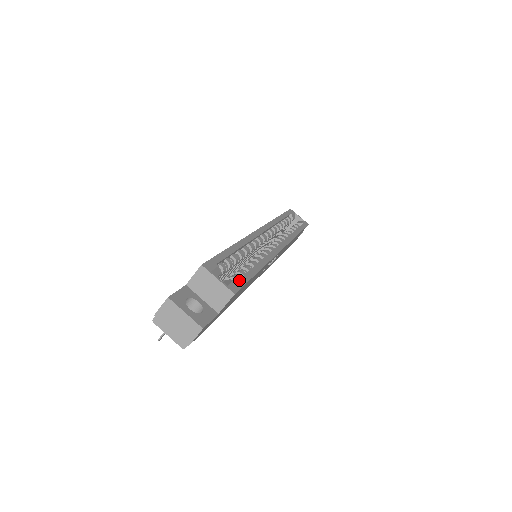
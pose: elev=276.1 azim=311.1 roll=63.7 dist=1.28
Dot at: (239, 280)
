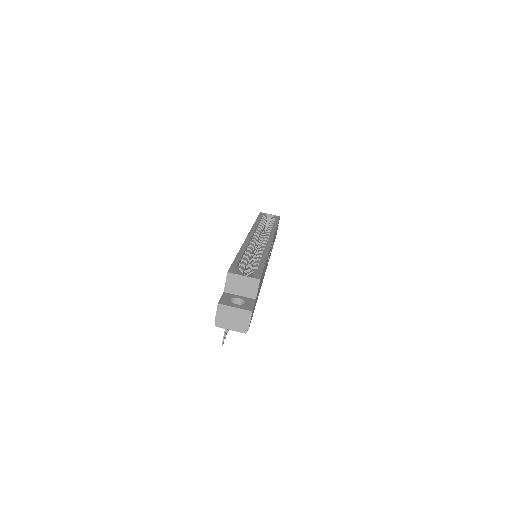
Dot at: (257, 271)
